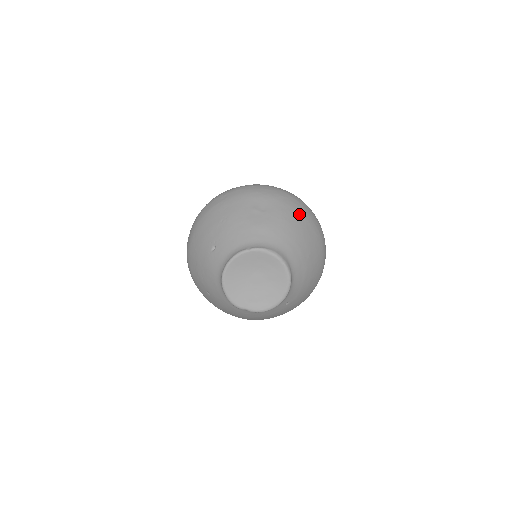
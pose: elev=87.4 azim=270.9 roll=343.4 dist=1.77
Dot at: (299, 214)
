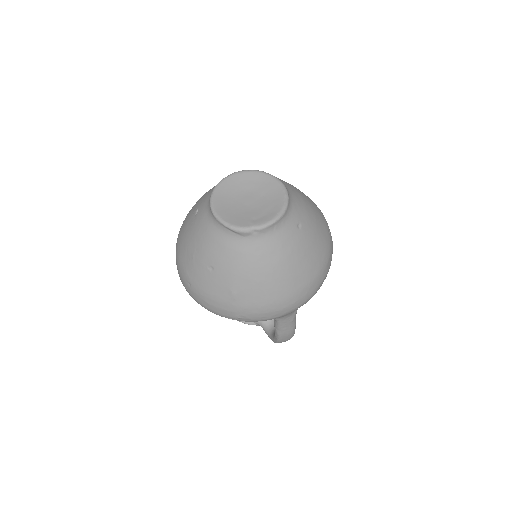
Dot at: occluded
